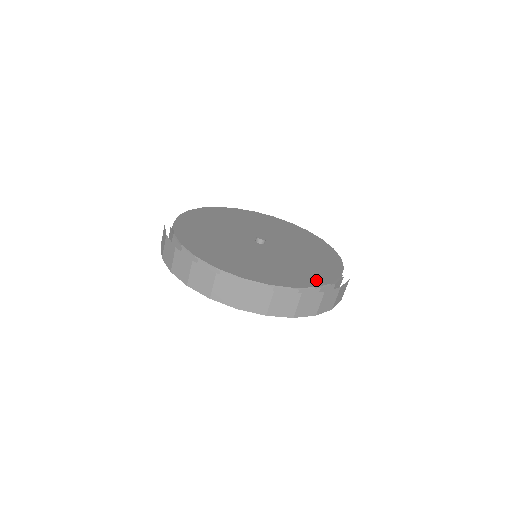
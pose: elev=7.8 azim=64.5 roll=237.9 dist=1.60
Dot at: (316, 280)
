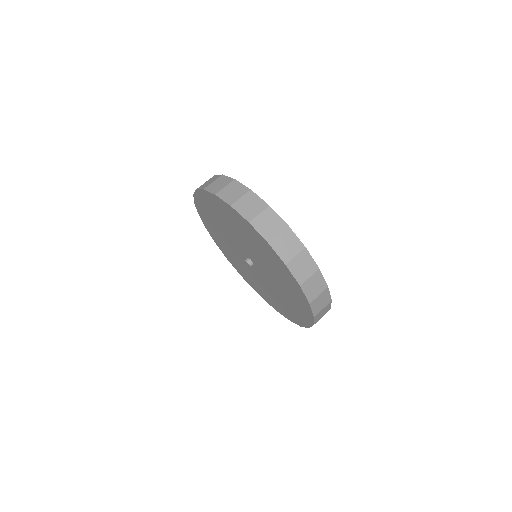
Dot at: occluded
